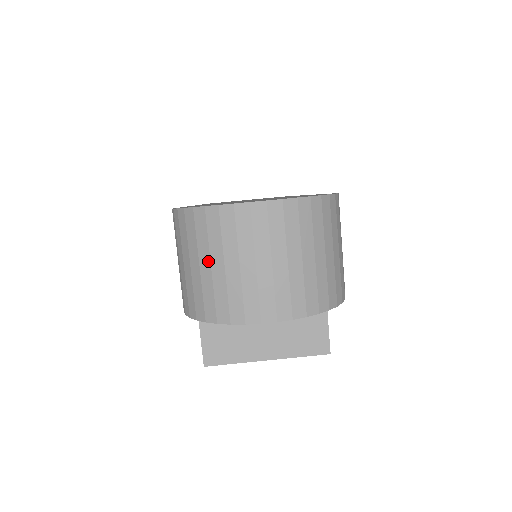
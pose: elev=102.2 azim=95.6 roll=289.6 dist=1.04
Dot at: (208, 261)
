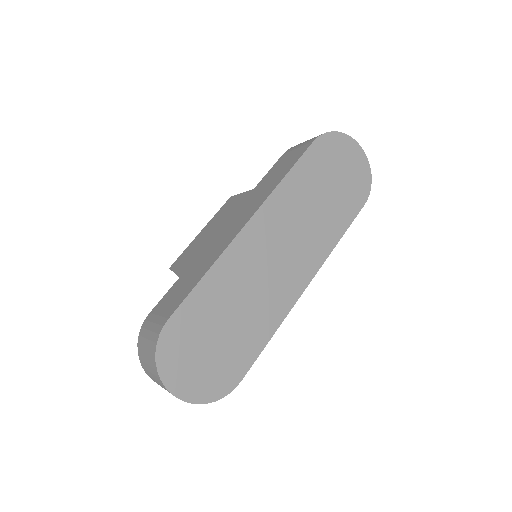
Dot at: (148, 363)
